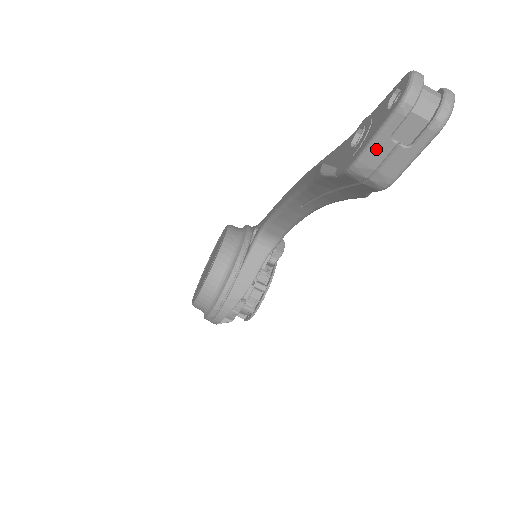
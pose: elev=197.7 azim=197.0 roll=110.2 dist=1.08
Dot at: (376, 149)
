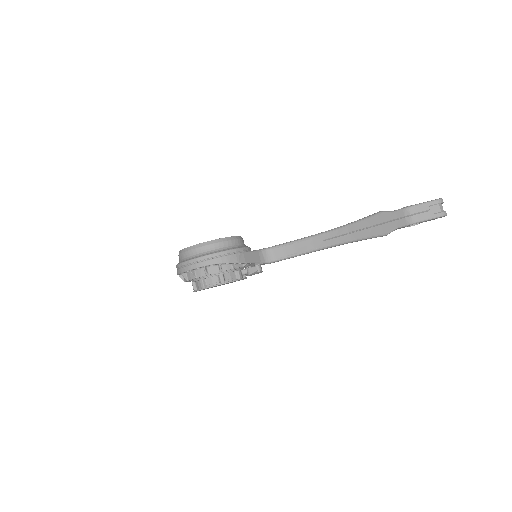
Dot at: (423, 206)
